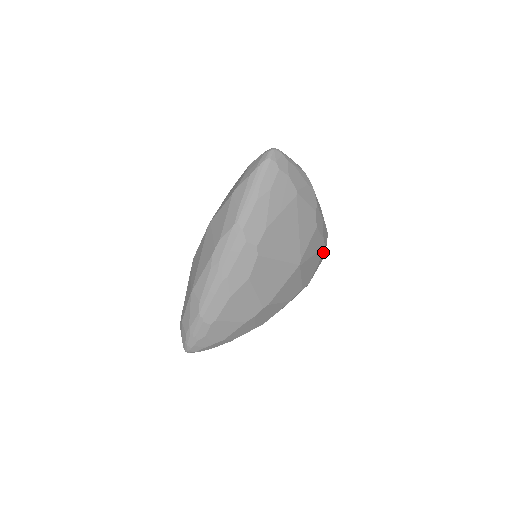
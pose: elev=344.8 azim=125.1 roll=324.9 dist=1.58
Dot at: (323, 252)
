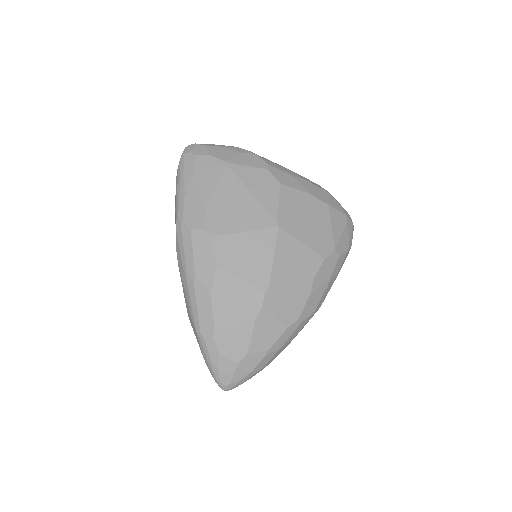
Dot at: (328, 210)
